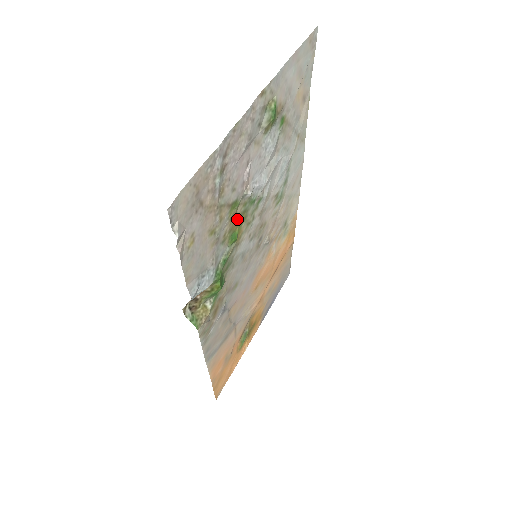
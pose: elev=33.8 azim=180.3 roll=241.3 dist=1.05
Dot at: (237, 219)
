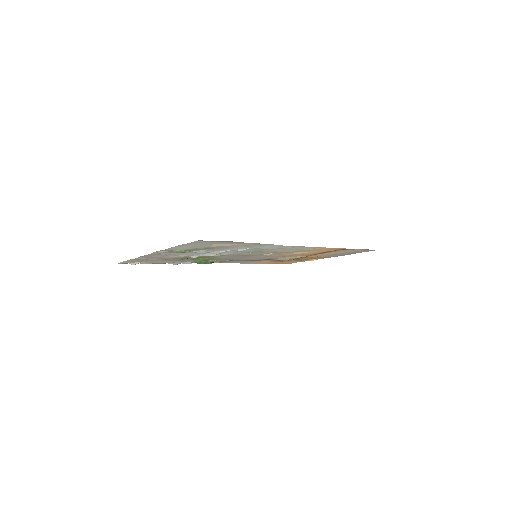
Dot at: (195, 258)
